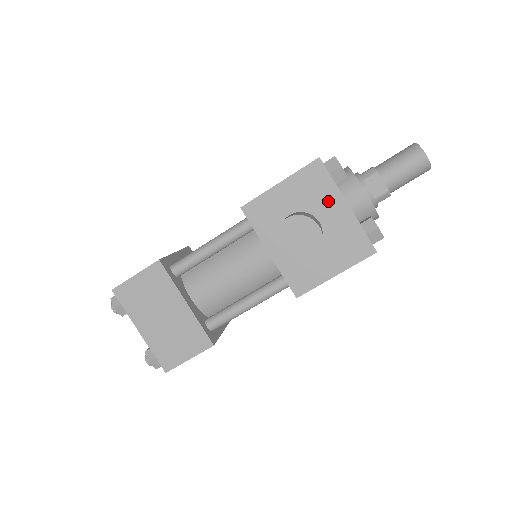
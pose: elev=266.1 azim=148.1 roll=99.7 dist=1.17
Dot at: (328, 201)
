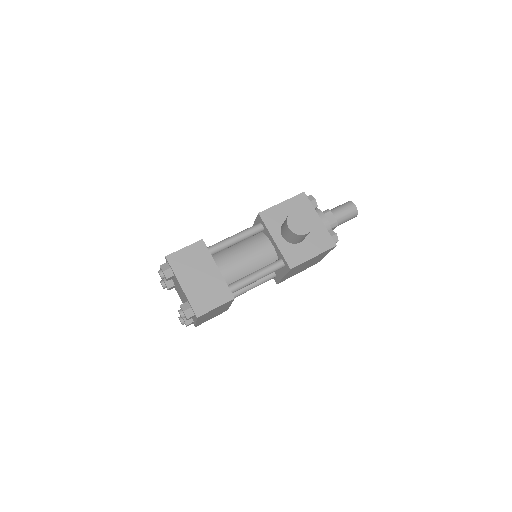
Dot at: occluded
